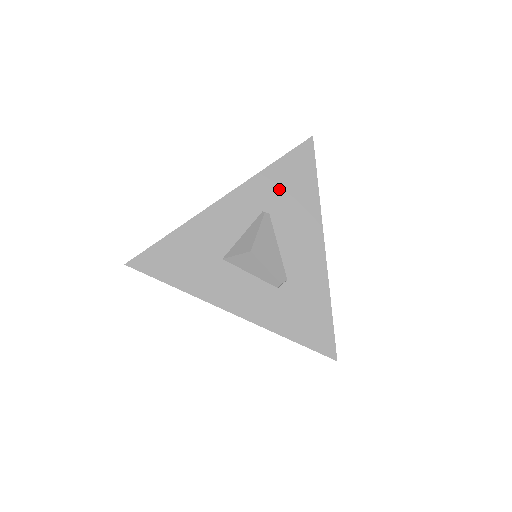
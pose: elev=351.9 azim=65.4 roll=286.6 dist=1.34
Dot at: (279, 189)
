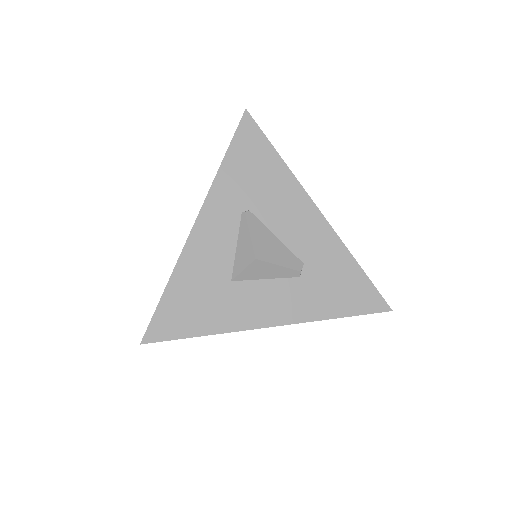
Dot at: (244, 181)
